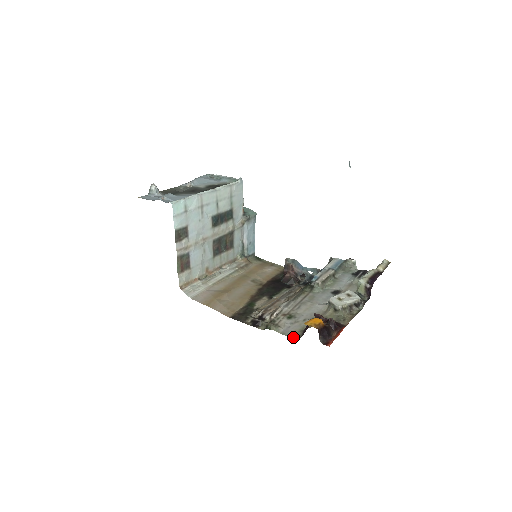
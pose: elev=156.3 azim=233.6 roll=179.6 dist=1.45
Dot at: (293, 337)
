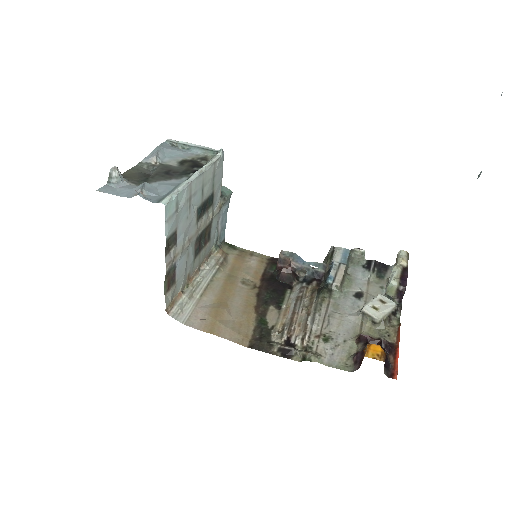
Dot at: (344, 369)
